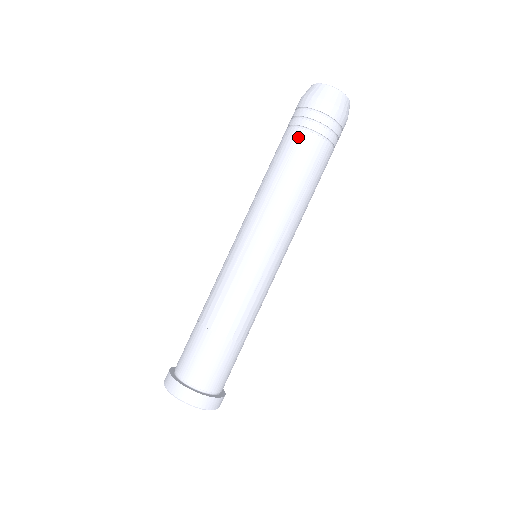
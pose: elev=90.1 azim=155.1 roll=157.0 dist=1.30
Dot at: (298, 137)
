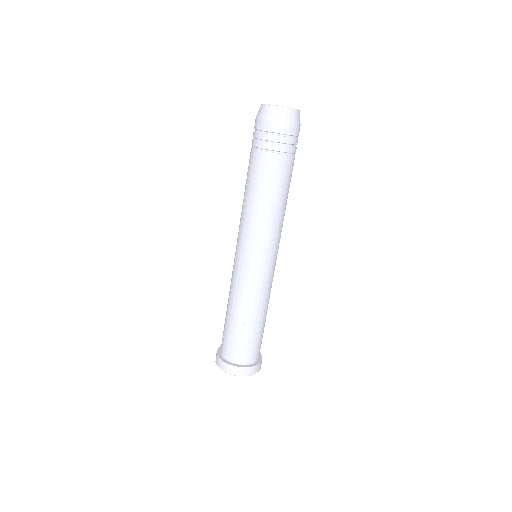
Dot at: (252, 157)
